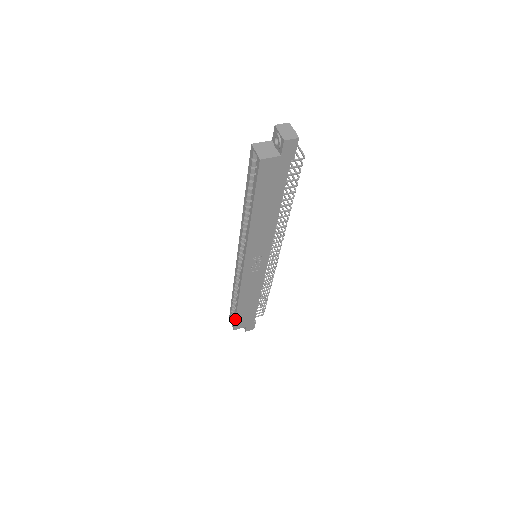
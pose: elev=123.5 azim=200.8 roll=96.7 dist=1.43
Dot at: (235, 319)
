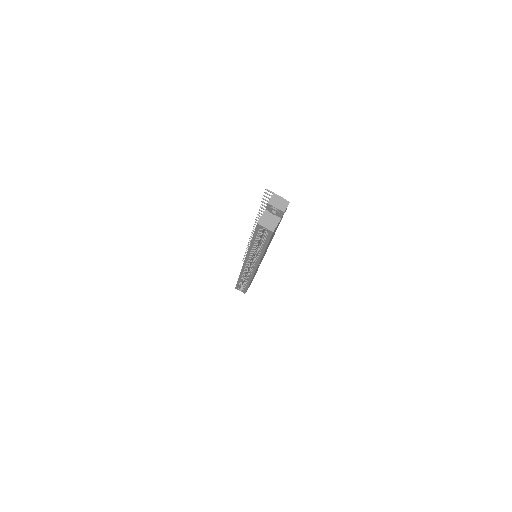
Dot at: occluded
